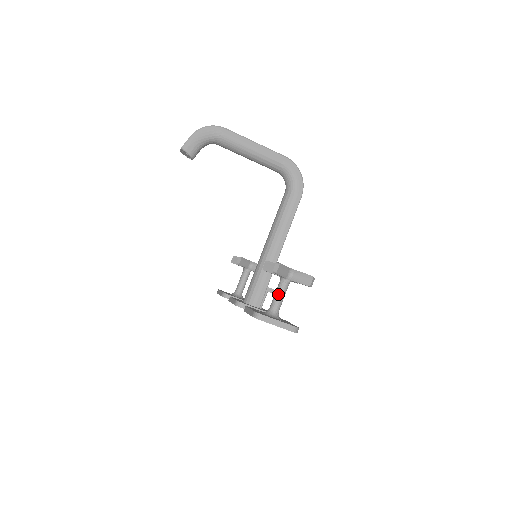
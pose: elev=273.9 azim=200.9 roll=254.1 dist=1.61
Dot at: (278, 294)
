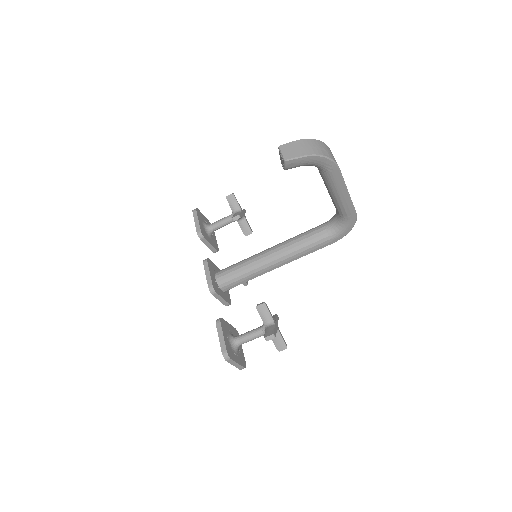
Dot at: (252, 337)
